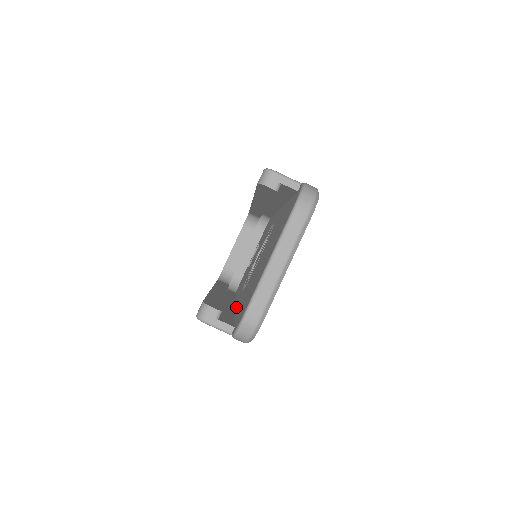
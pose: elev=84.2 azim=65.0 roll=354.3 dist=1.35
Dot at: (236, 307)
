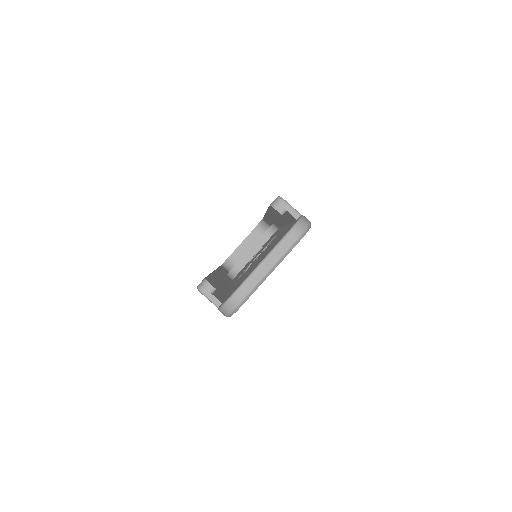
Dot at: (228, 290)
